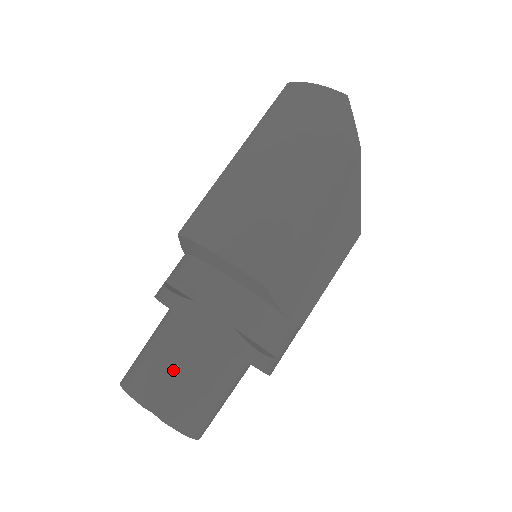
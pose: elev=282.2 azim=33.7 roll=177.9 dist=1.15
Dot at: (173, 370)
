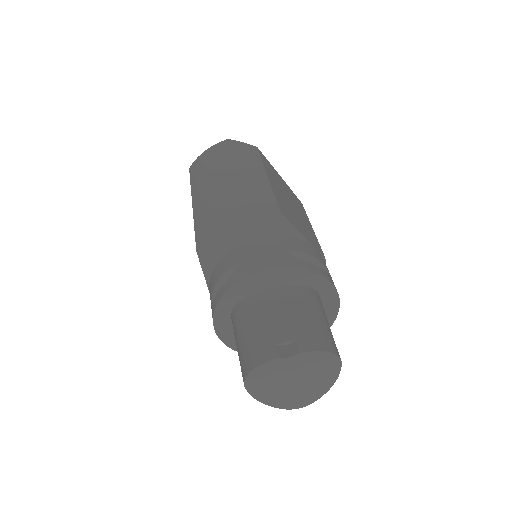
Dot at: (274, 321)
